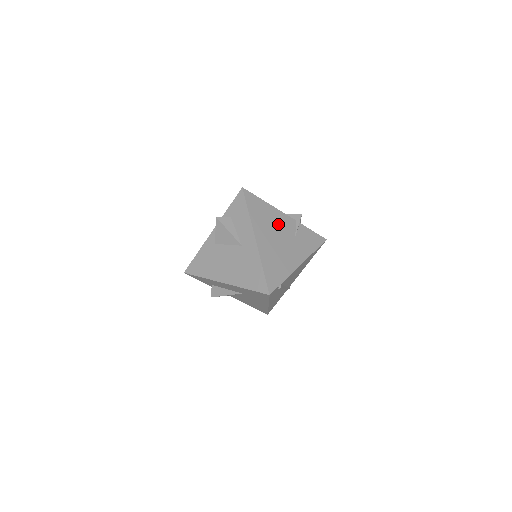
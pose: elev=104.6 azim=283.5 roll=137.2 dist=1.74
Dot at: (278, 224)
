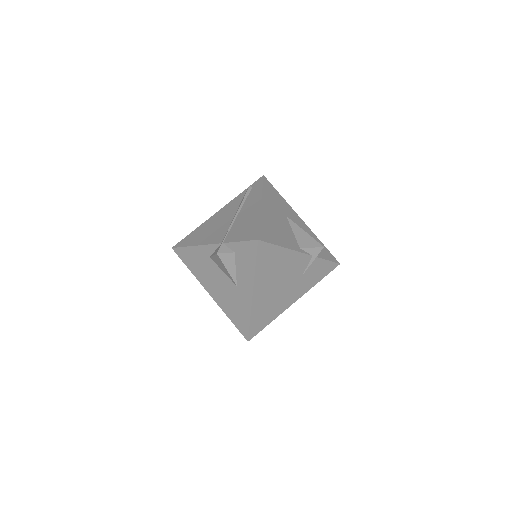
Dot at: (287, 268)
